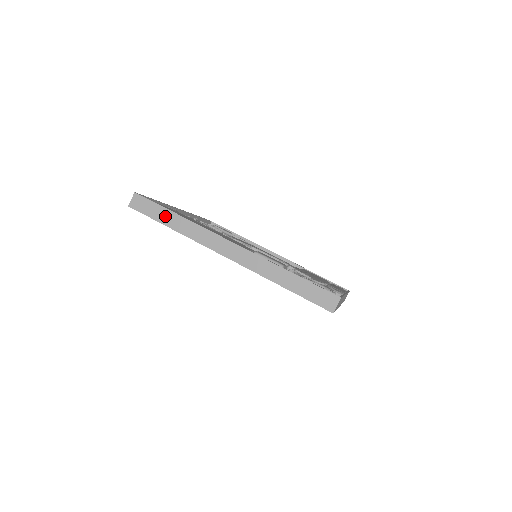
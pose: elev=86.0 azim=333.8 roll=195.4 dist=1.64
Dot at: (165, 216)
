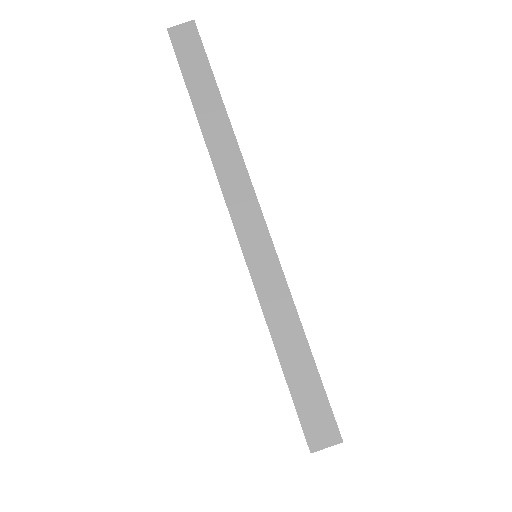
Dot at: (204, 90)
